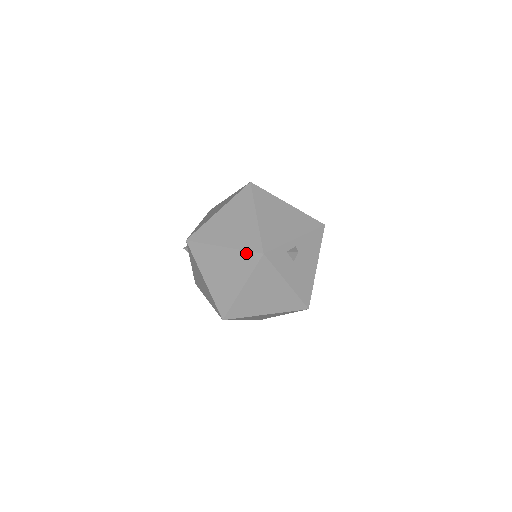
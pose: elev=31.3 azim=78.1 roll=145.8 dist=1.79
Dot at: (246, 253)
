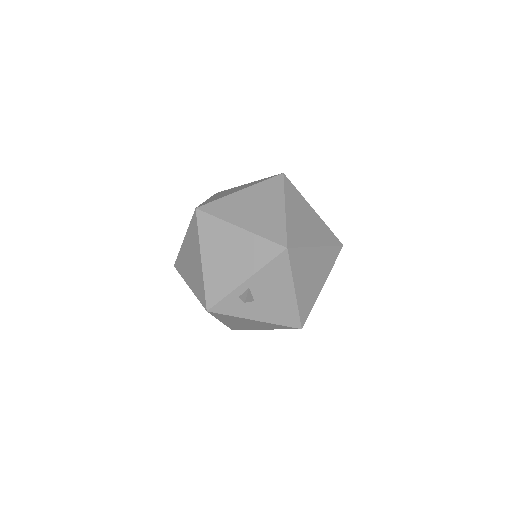
Dot at: (200, 302)
